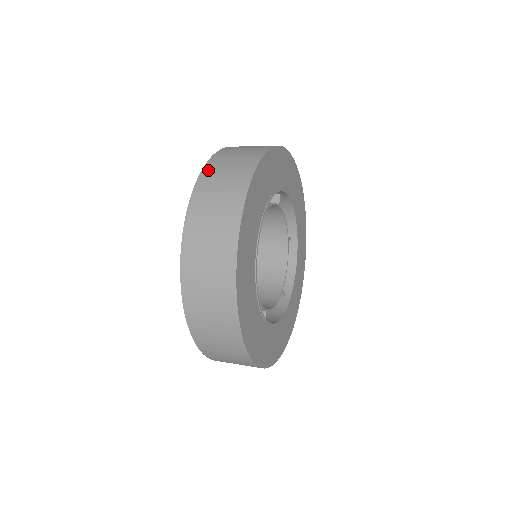
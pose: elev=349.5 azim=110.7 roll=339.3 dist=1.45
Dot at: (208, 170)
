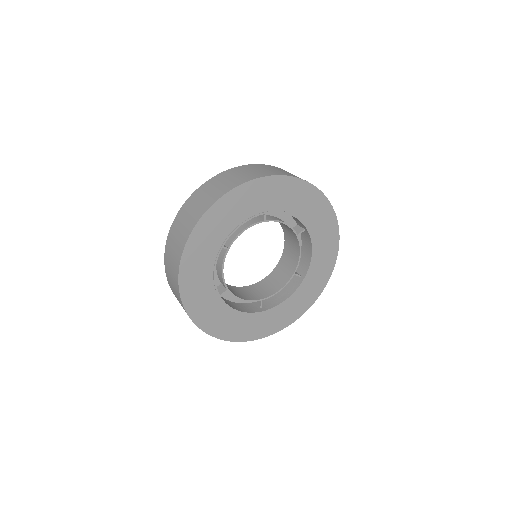
Dot at: (176, 220)
